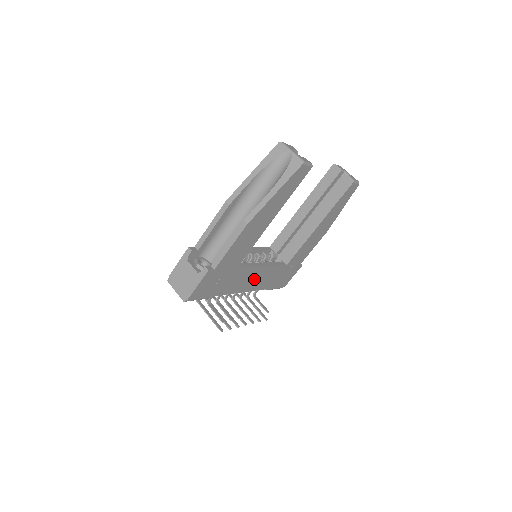
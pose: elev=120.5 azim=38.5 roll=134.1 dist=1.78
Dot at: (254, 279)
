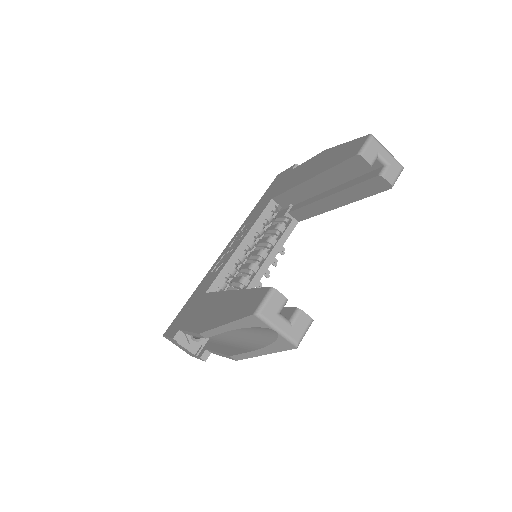
Dot at: occluded
